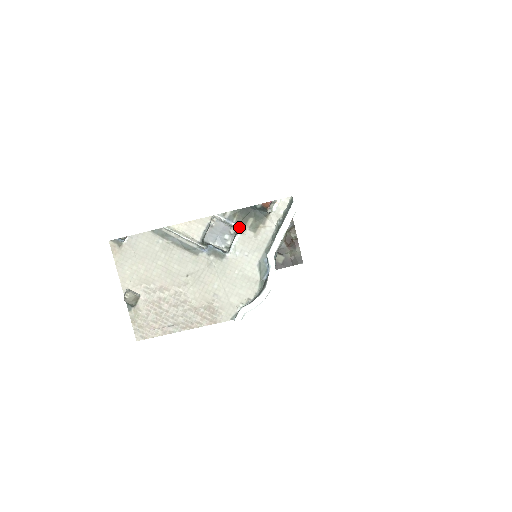
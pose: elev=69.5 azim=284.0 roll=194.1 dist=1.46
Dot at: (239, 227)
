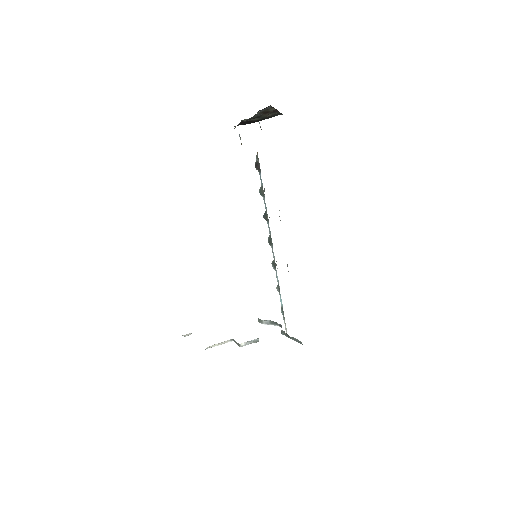
Dot at: occluded
